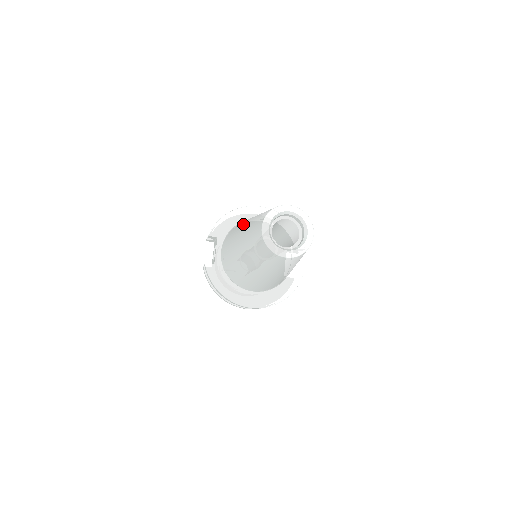
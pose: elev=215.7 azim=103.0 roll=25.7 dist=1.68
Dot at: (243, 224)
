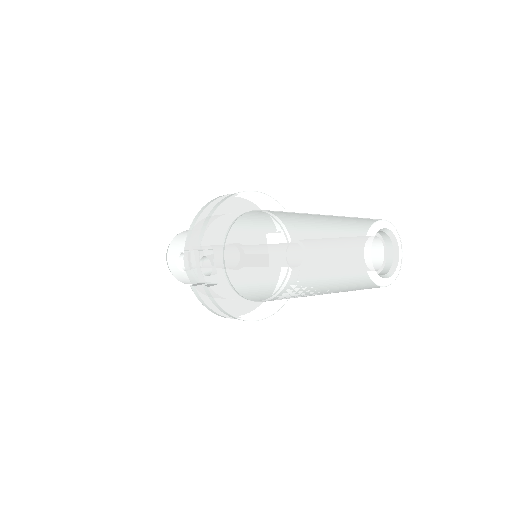
Dot at: (278, 237)
